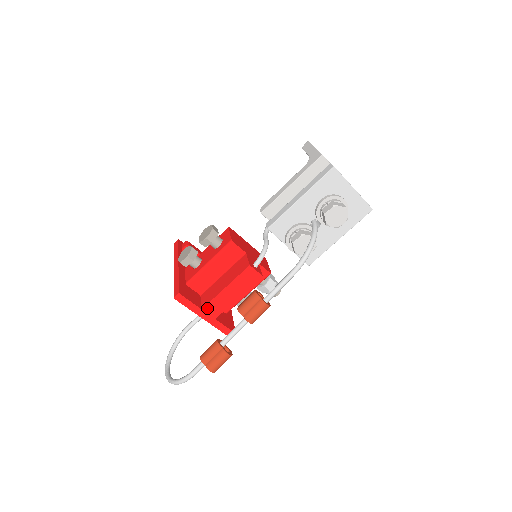
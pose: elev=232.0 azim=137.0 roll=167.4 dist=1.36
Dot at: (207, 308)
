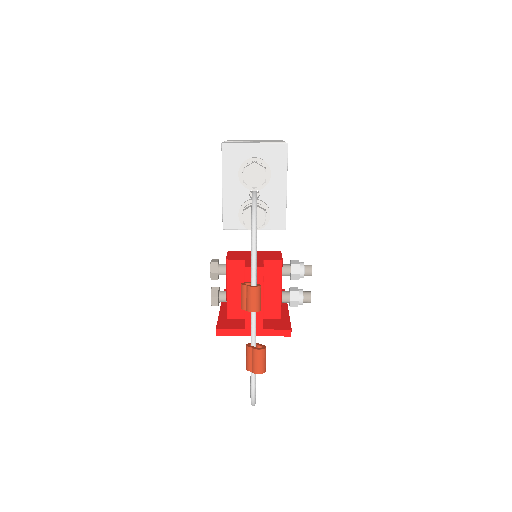
Dot at: (248, 325)
